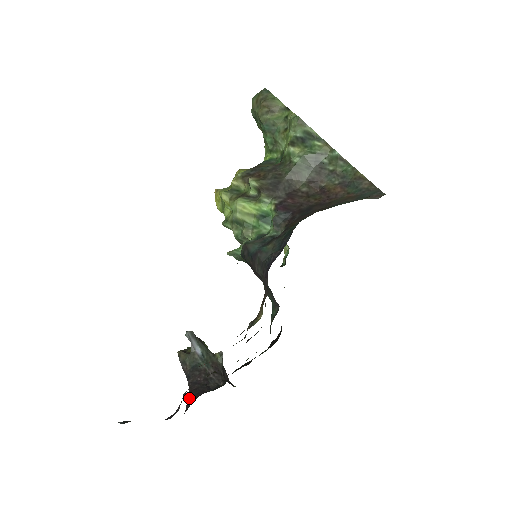
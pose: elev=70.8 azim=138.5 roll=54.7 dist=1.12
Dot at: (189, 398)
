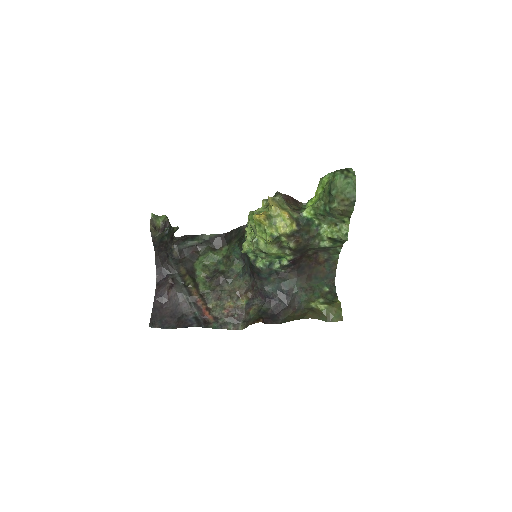
Dot at: (157, 265)
